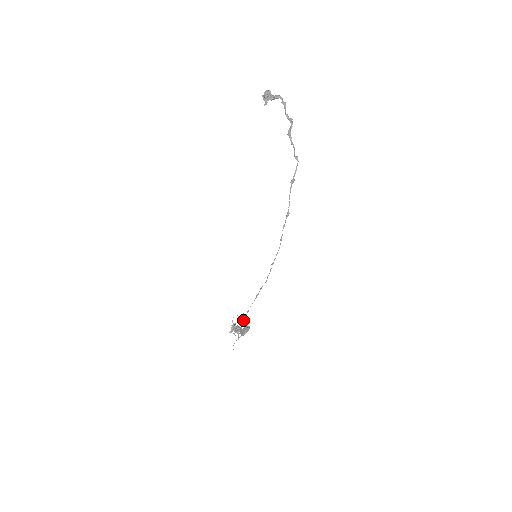
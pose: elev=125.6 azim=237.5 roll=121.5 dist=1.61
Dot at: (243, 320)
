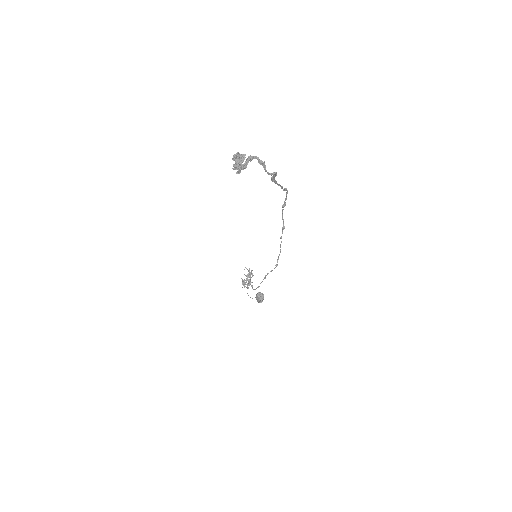
Dot at: occluded
